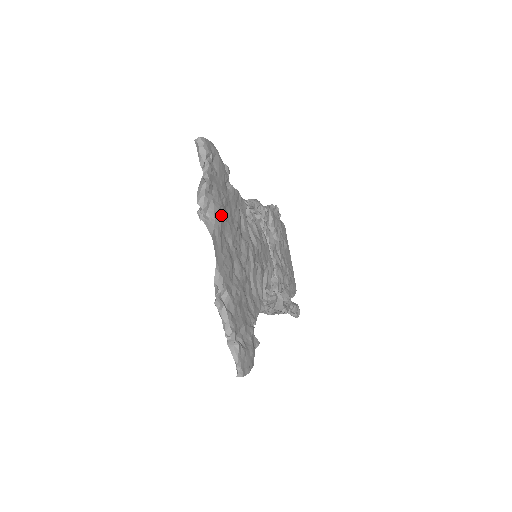
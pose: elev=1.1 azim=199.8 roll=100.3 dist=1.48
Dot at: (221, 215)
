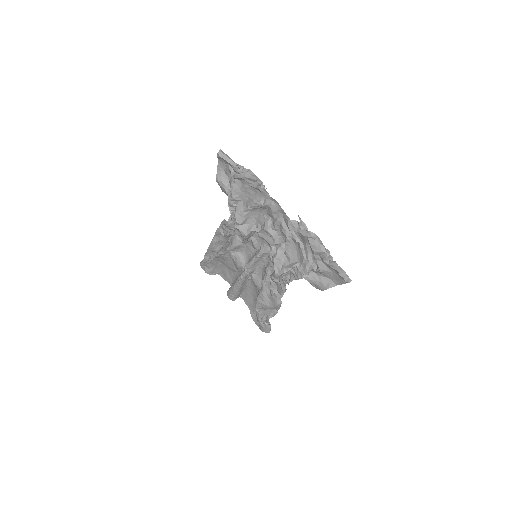
Dot at: (263, 194)
